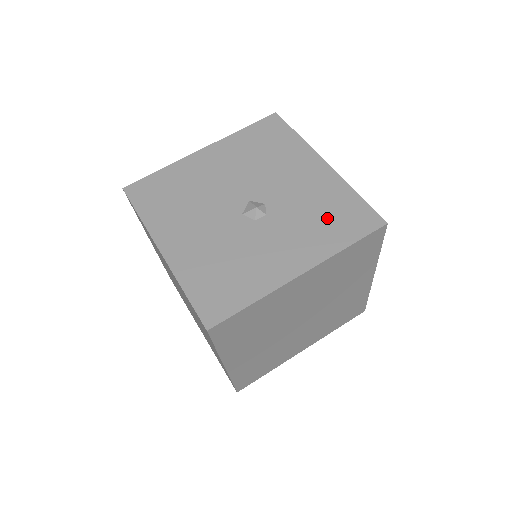
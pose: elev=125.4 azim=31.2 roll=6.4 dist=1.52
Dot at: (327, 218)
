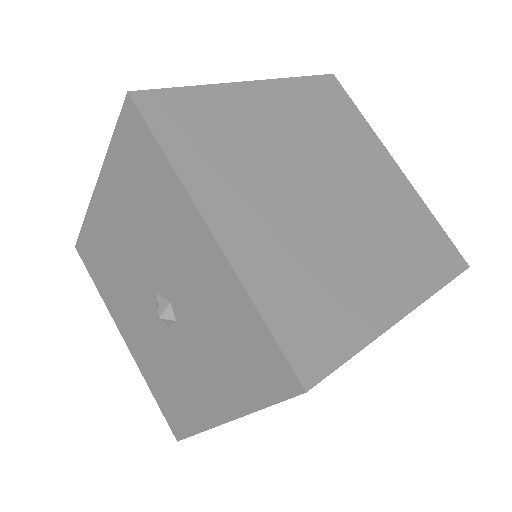
Dot at: (232, 351)
